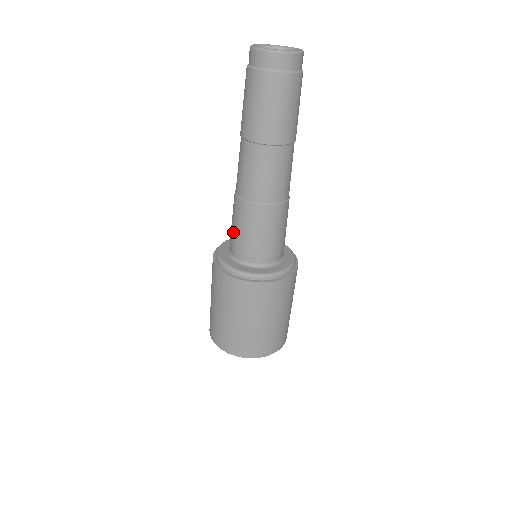
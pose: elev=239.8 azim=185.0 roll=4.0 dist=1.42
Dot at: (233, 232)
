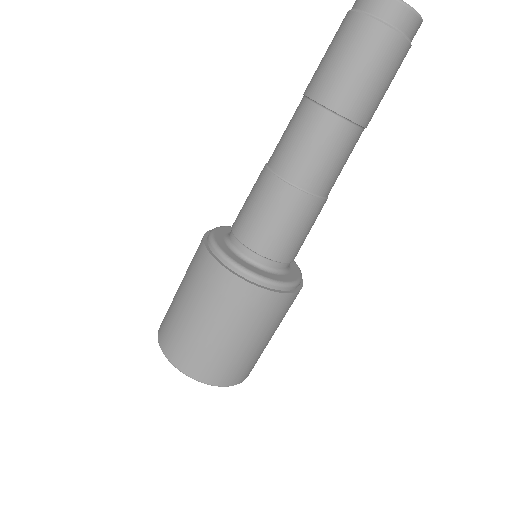
Dot at: (242, 209)
